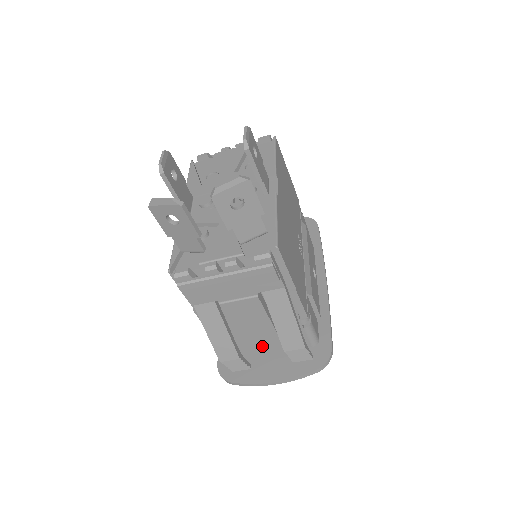
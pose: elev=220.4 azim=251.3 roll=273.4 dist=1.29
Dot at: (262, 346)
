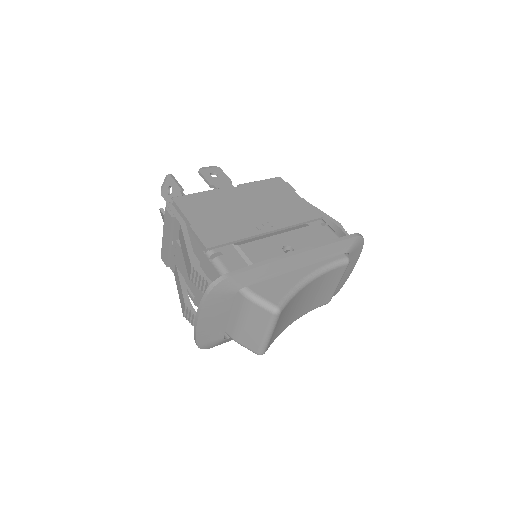
Dot at: occluded
